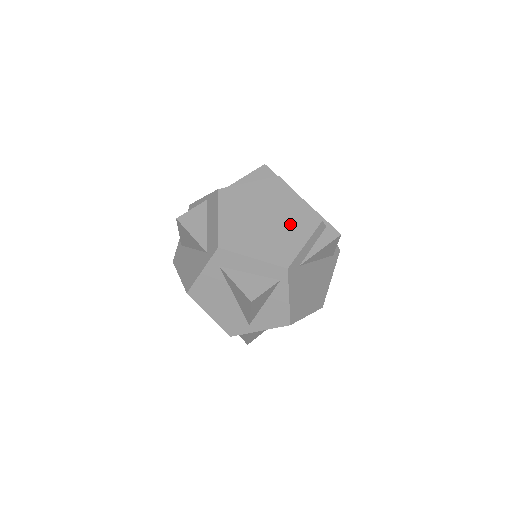
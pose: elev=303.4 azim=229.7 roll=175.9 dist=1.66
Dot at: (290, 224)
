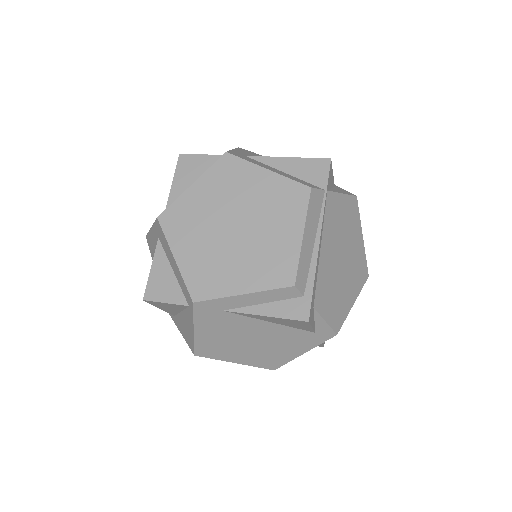
Dot at: (253, 256)
